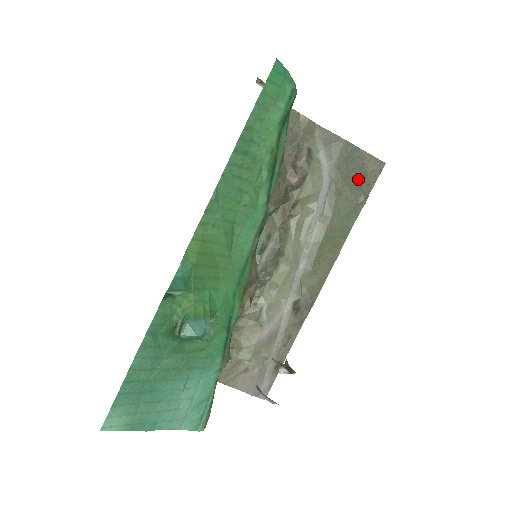
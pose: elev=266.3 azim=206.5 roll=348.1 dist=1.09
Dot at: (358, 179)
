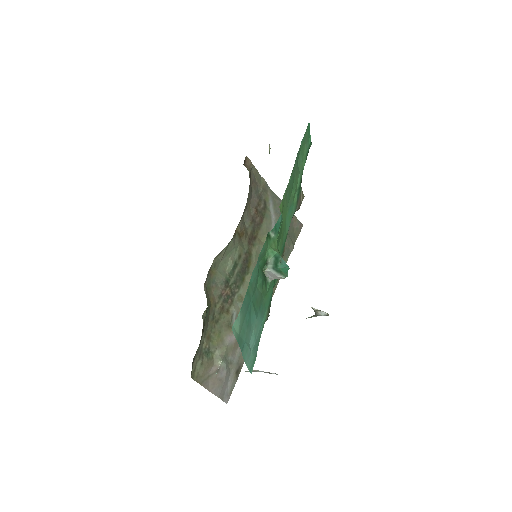
Dot at: (289, 231)
